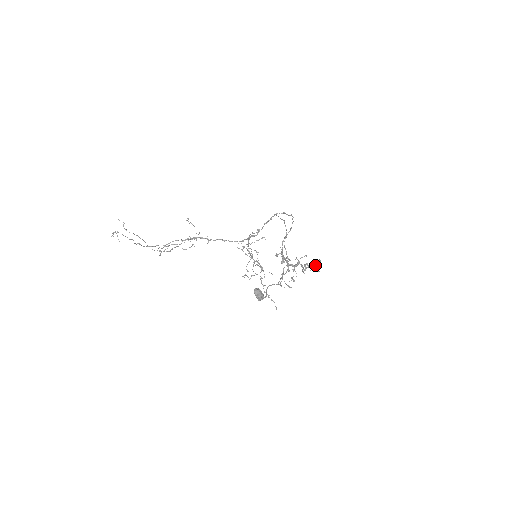
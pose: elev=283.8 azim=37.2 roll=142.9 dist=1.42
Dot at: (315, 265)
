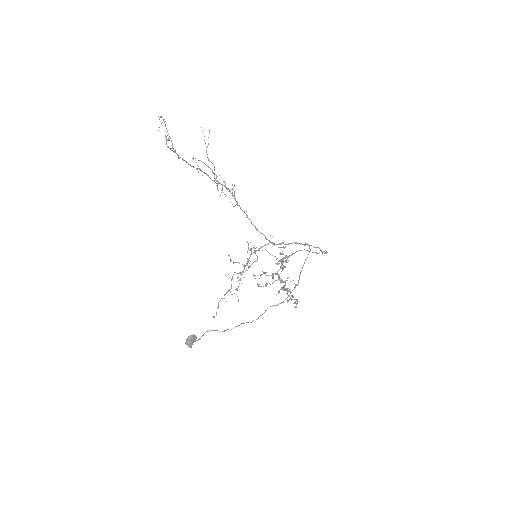
Dot at: occluded
